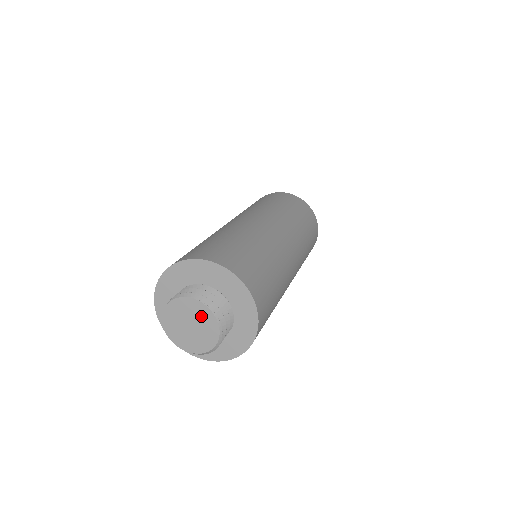
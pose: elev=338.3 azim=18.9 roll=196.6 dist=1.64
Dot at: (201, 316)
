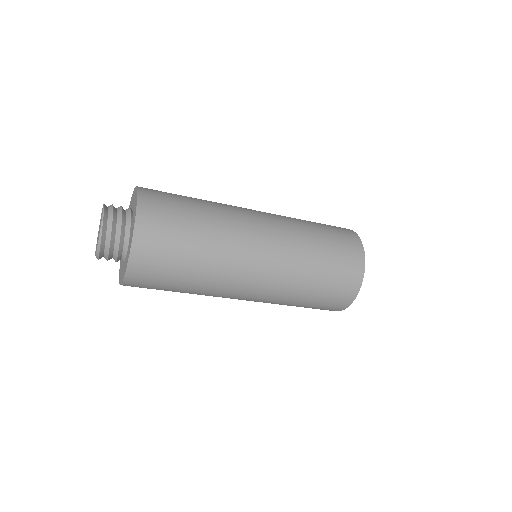
Dot at: occluded
